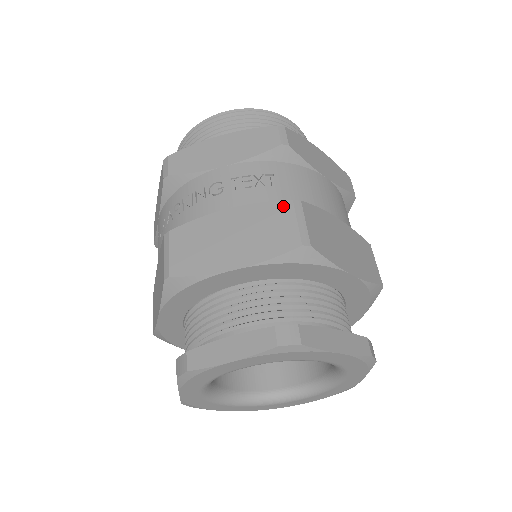
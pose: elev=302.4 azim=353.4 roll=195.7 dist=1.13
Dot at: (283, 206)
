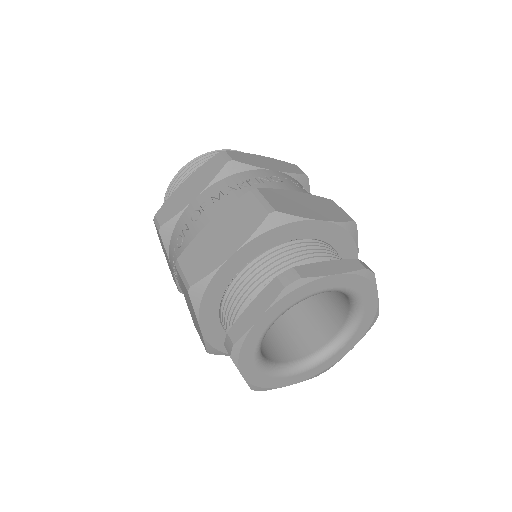
Dot at: (329, 201)
